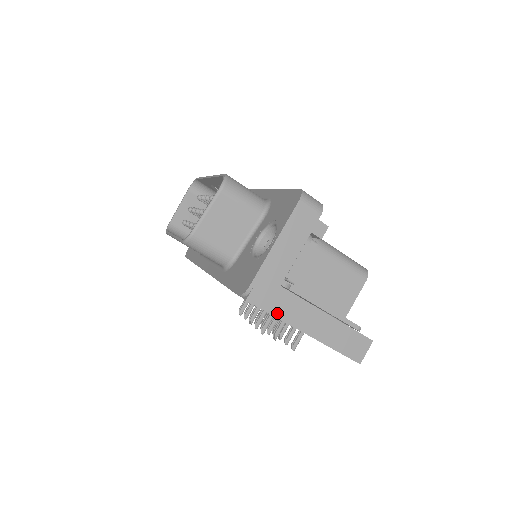
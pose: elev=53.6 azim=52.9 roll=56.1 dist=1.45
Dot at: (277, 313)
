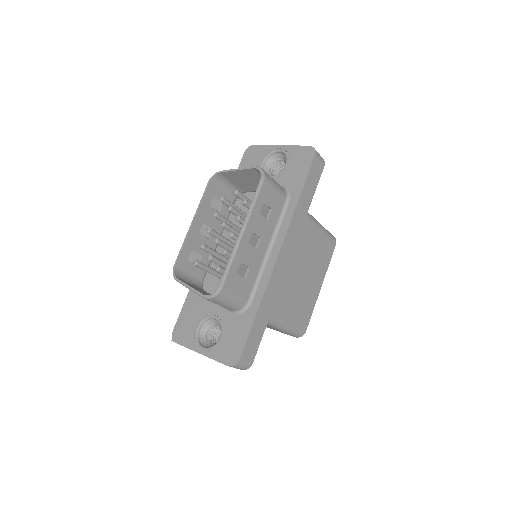
Dot at: occluded
